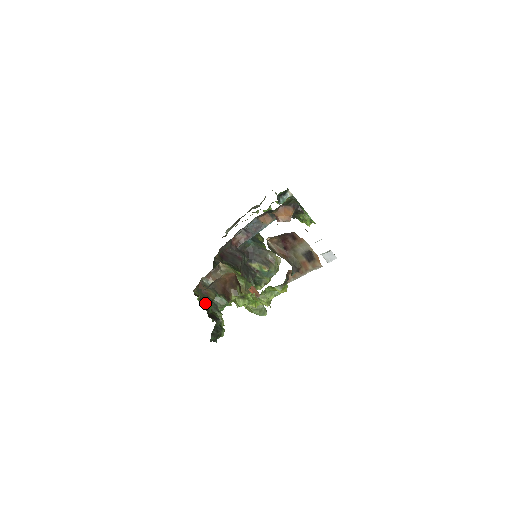
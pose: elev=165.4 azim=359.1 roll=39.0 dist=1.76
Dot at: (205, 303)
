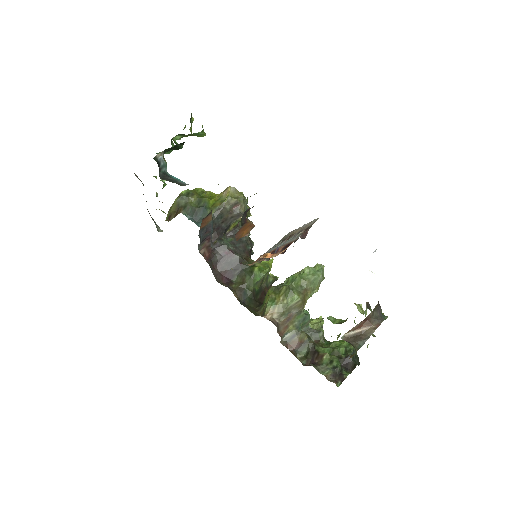
Dot at: (336, 373)
